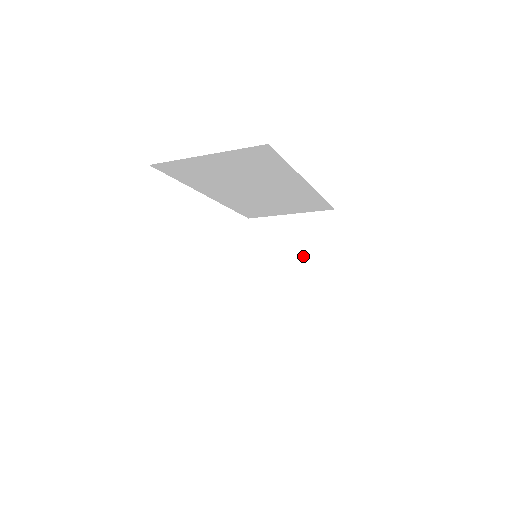
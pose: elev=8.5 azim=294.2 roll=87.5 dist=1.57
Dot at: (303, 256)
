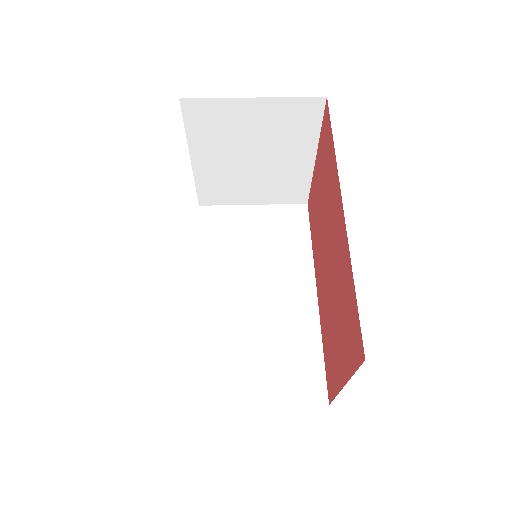
Dot at: (272, 147)
